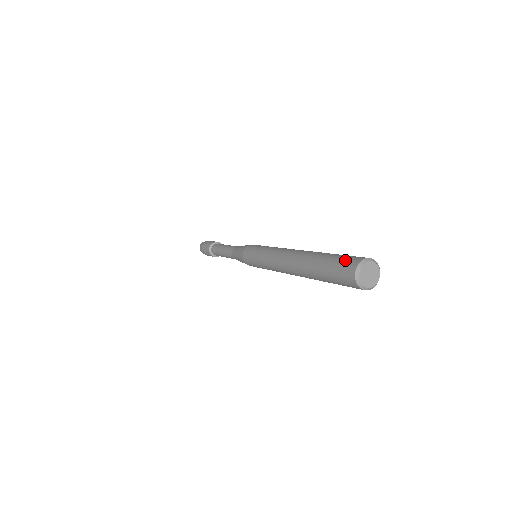
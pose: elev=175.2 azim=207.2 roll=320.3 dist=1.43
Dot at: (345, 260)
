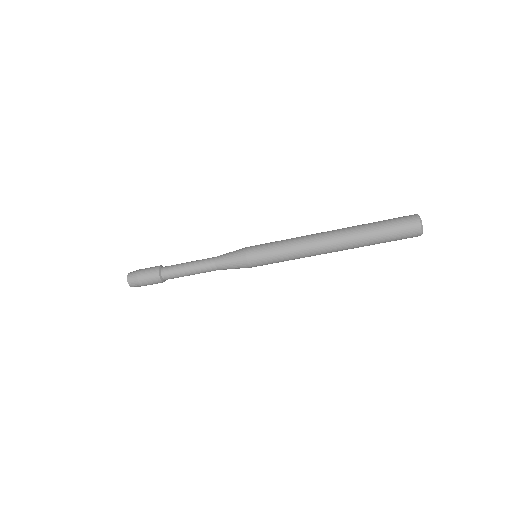
Dot at: (402, 219)
